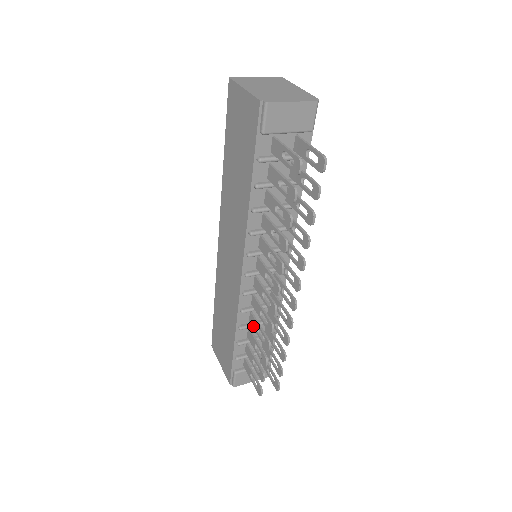
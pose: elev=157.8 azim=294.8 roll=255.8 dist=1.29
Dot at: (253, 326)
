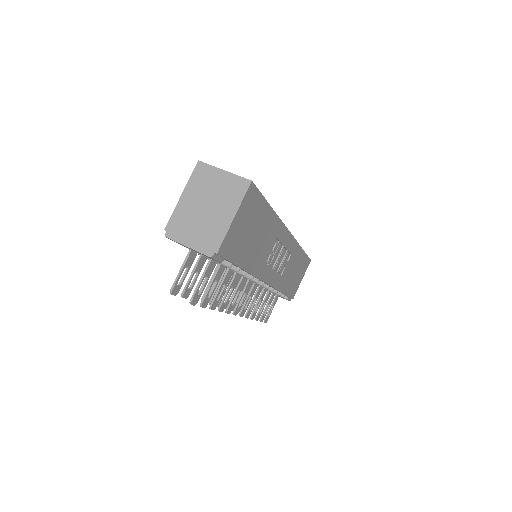
Dot at: occluded
